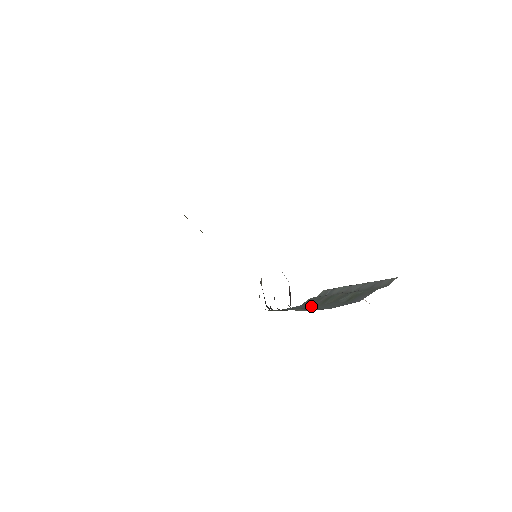
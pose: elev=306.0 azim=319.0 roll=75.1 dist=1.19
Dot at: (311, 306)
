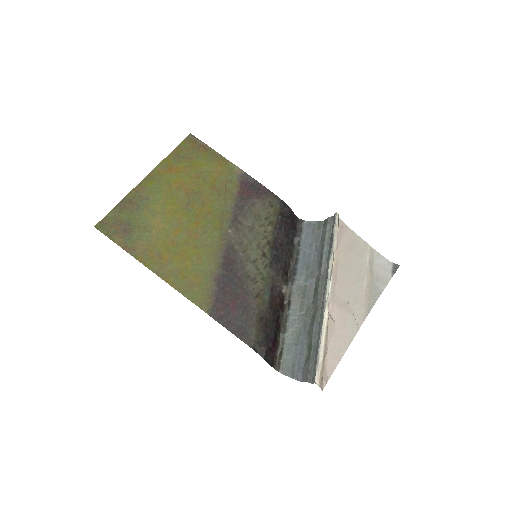
Dot at: (307, 296)
